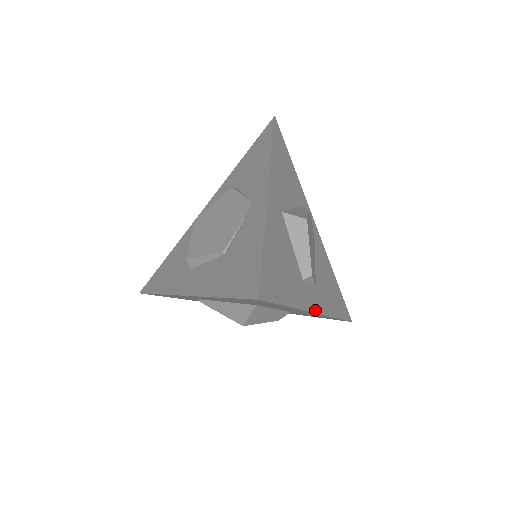
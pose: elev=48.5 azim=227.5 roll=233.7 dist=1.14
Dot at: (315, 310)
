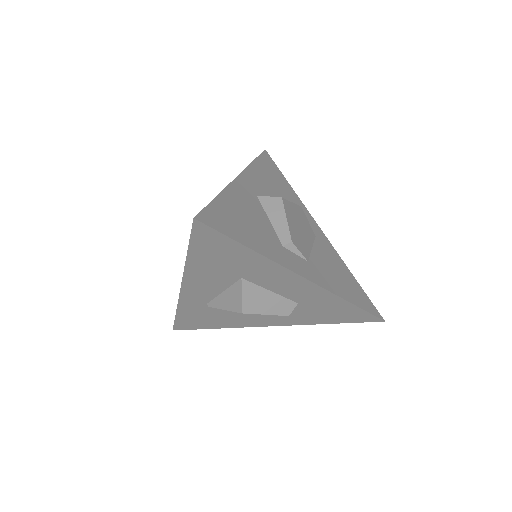
Dot at: (301, 274)
